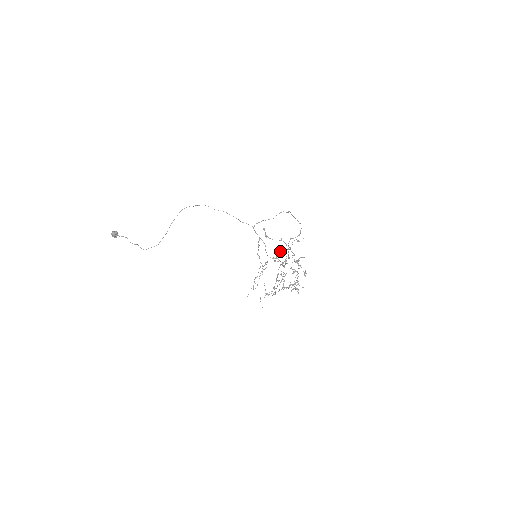
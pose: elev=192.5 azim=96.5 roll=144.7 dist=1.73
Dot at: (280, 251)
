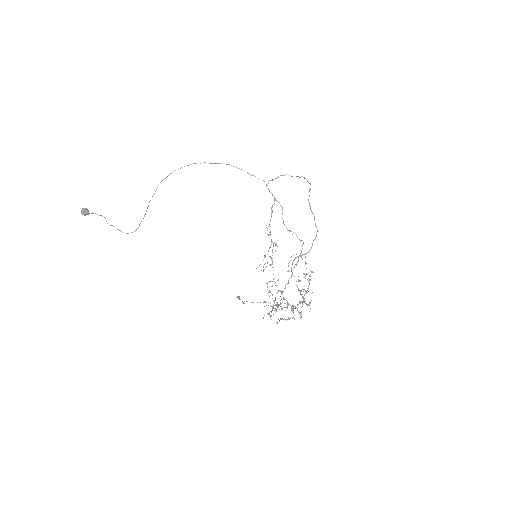
Dot at: (277, 280)
